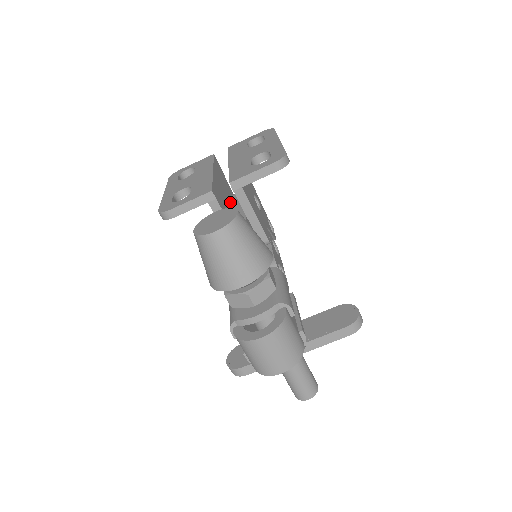
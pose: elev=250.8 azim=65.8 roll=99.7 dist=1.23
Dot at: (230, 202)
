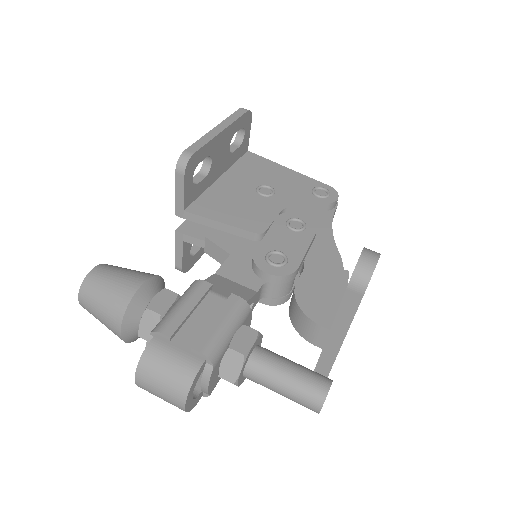
Dot at: occluded
